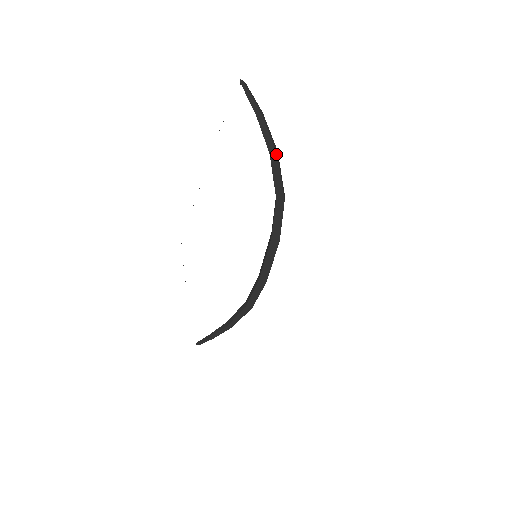
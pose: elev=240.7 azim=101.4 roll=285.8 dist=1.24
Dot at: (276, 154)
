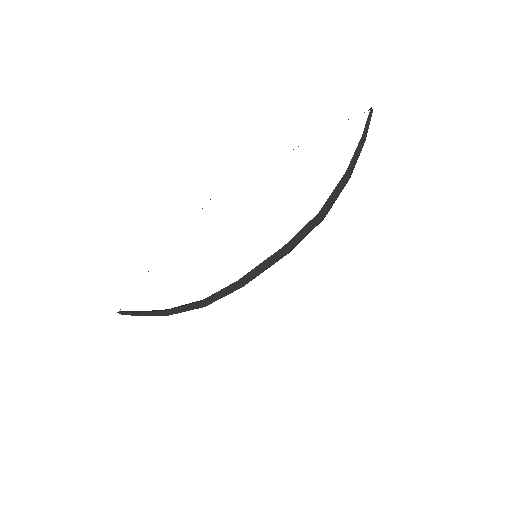
Dot at: (350, 176)
